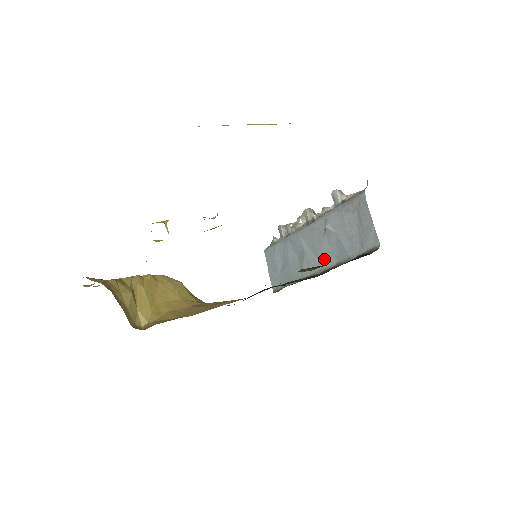
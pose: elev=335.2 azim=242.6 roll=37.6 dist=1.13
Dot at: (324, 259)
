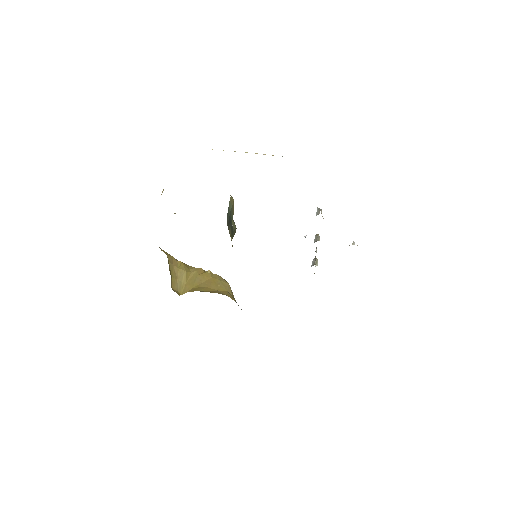
Dot at: occluded
